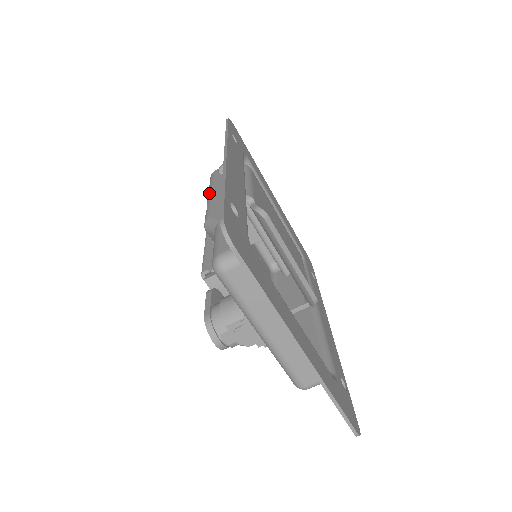
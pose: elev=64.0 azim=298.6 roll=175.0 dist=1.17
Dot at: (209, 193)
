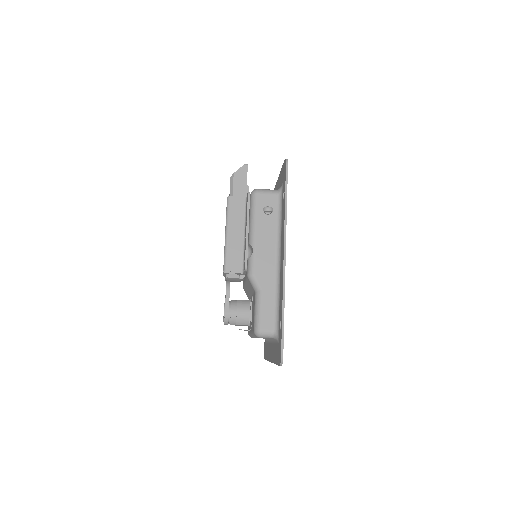
Dot at: (253, 232)
